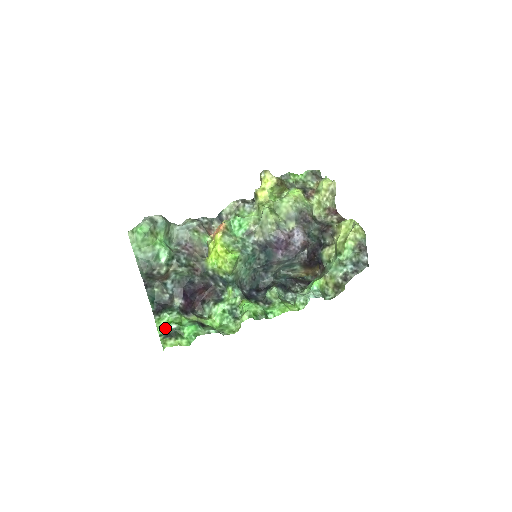
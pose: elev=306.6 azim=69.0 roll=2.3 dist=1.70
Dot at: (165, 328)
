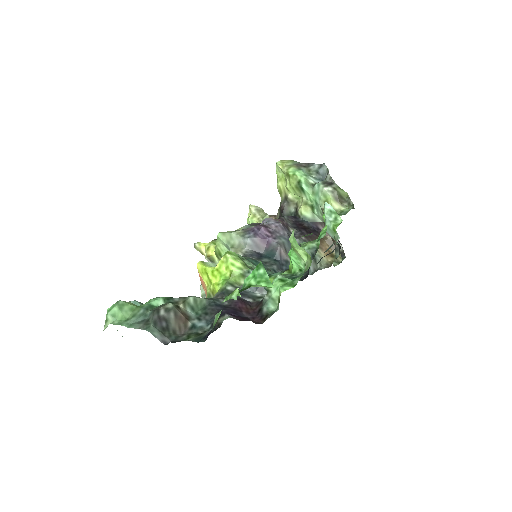
Dot at: occluded
